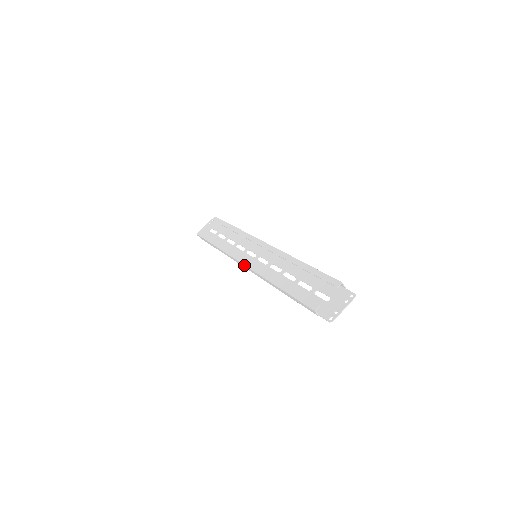
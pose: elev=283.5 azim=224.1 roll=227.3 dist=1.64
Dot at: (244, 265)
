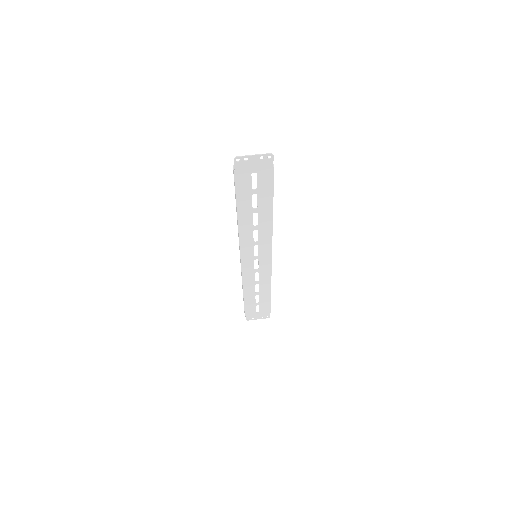
Dot at: occluded
